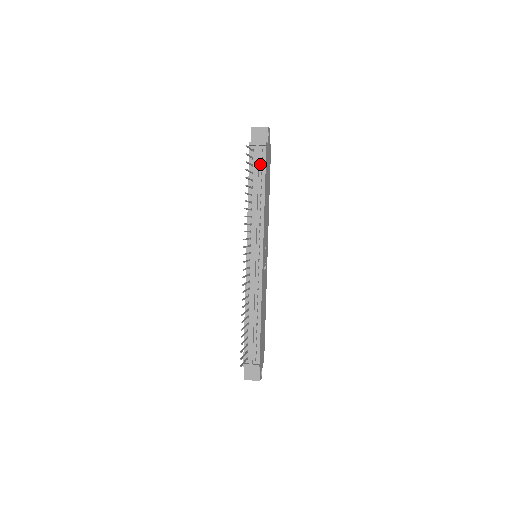
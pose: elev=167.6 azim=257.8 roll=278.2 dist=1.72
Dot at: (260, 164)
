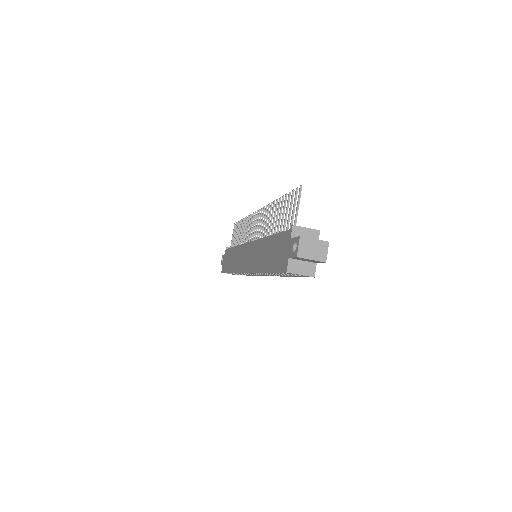
Dot at: occluded
